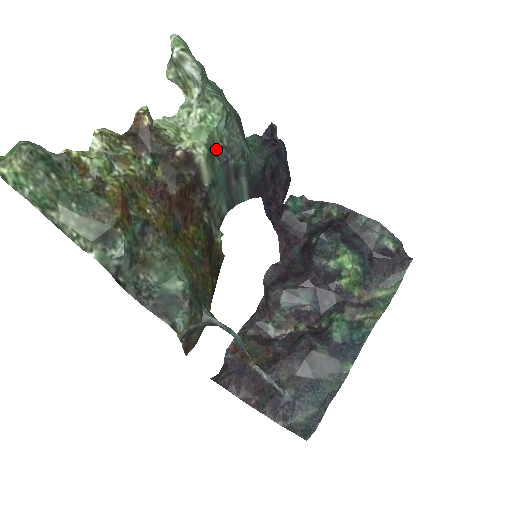
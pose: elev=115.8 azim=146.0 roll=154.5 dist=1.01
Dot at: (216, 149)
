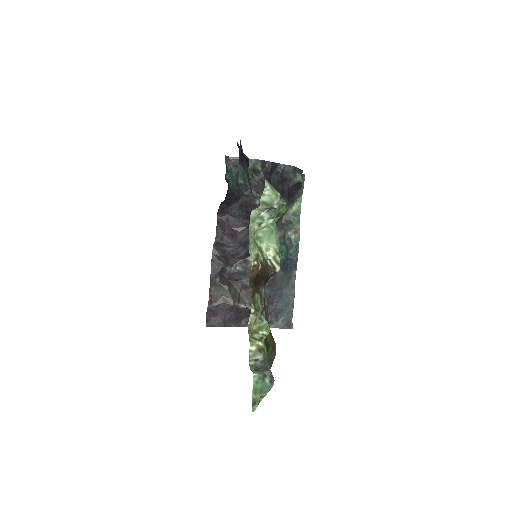
Dot at: occluded
